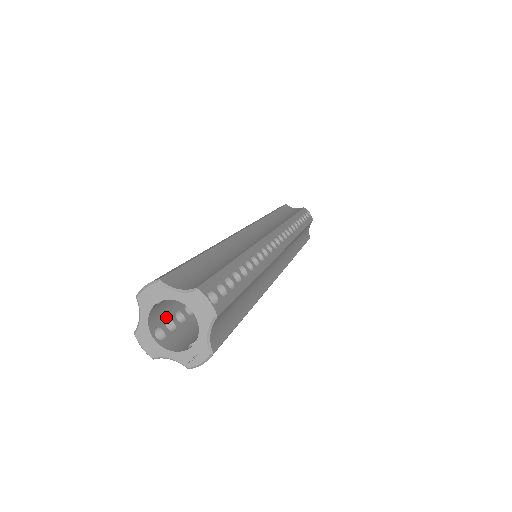
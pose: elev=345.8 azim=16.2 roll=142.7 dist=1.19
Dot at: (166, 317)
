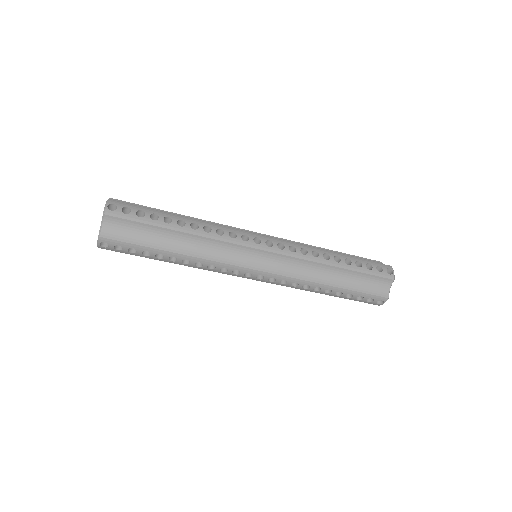
Dot at: occluded
